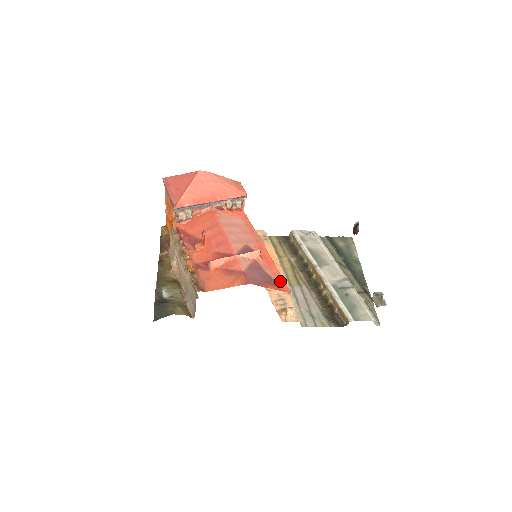
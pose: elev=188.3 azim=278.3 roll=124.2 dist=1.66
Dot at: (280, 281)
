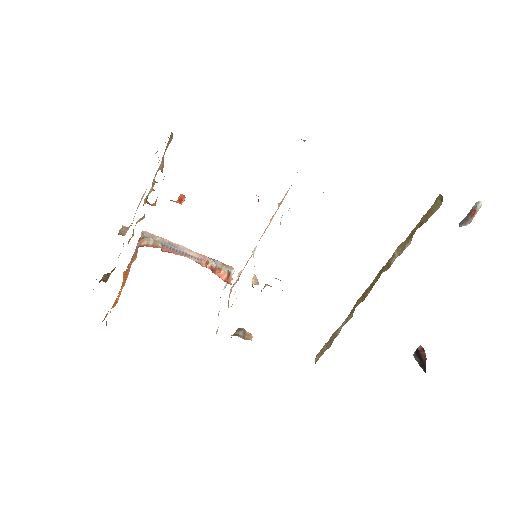
Dot at: occluded
